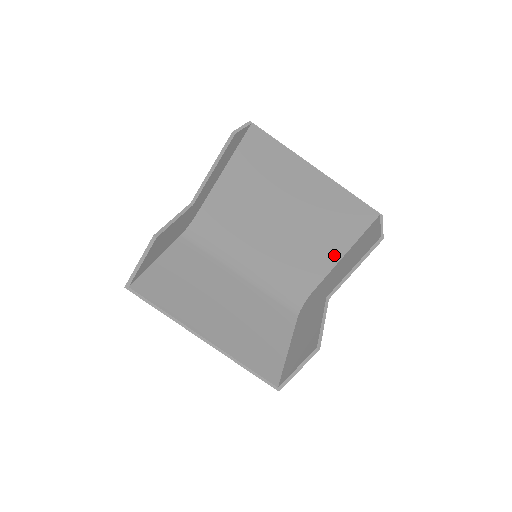
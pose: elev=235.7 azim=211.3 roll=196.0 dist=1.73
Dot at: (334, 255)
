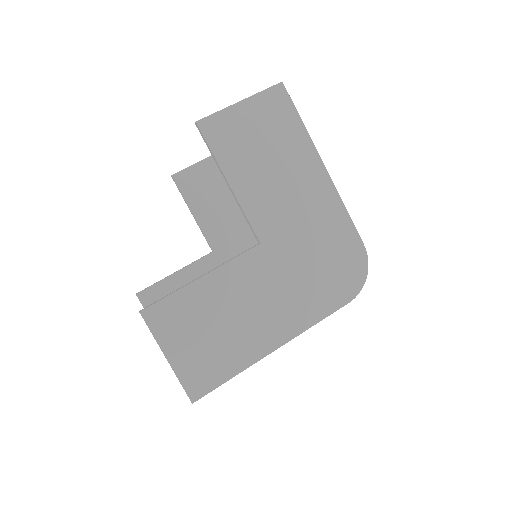
Dot at: occluded
